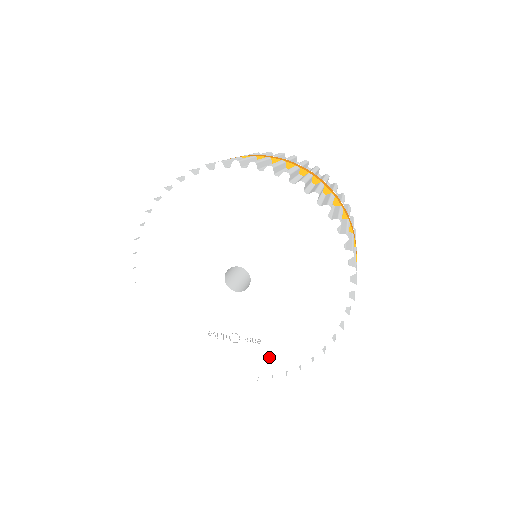
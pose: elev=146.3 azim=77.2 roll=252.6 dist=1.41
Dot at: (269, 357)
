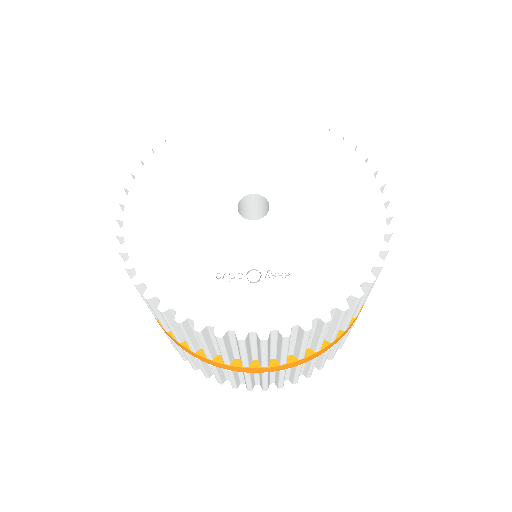
Dot at: (303, 294)
